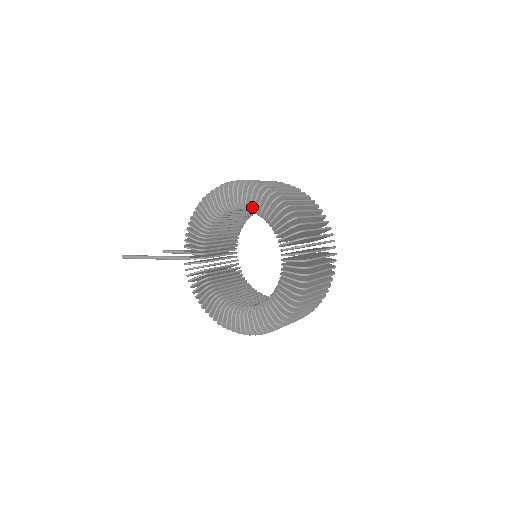
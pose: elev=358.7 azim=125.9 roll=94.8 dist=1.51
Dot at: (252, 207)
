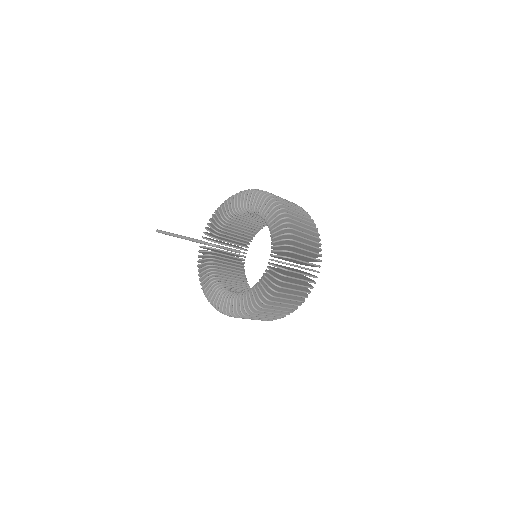
Dot at: occluded
